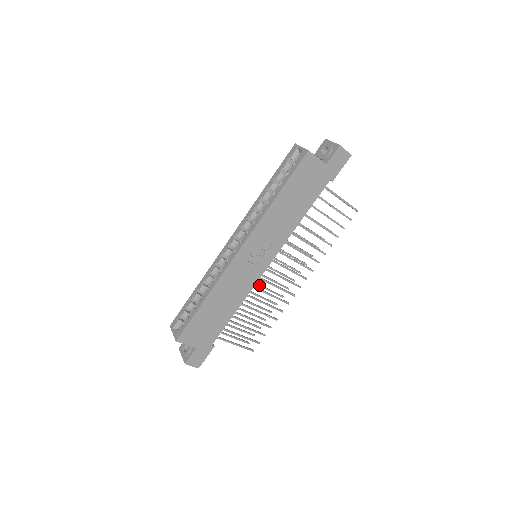
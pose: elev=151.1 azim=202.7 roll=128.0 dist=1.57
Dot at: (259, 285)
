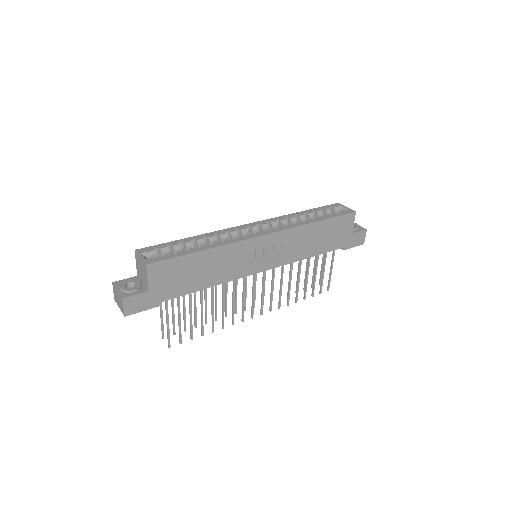
Dot at: (227, 286)
